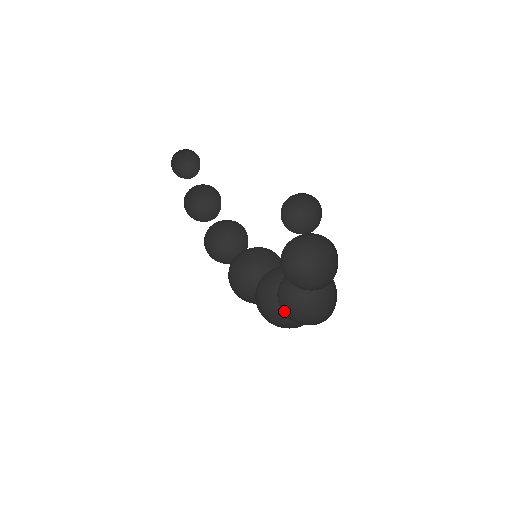
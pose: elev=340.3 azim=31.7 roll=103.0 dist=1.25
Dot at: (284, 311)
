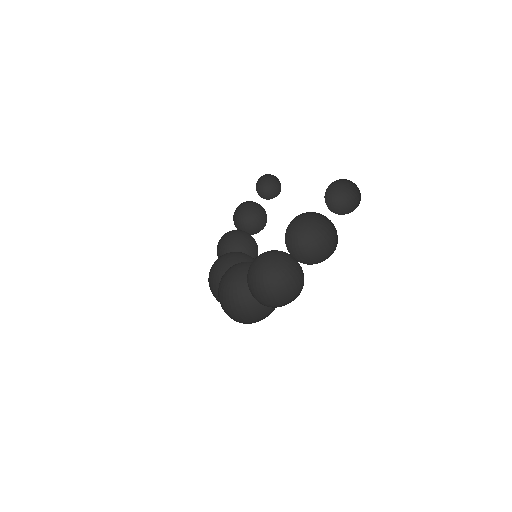
Dot at: (248, 274)
